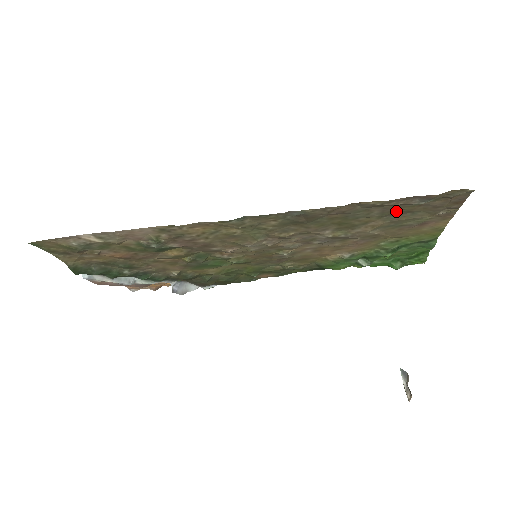
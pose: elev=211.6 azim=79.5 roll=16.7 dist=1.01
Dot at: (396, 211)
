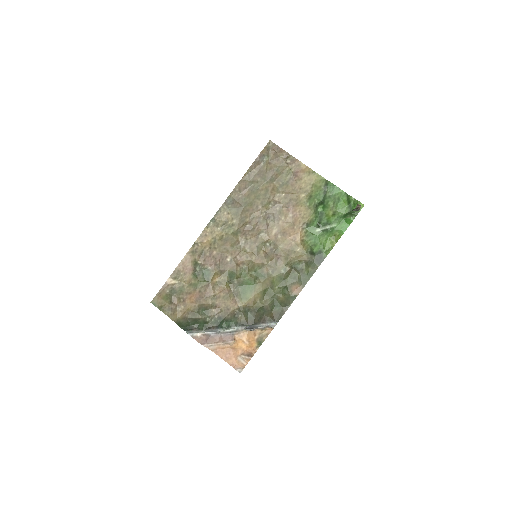
Dot at: (266, 173)
